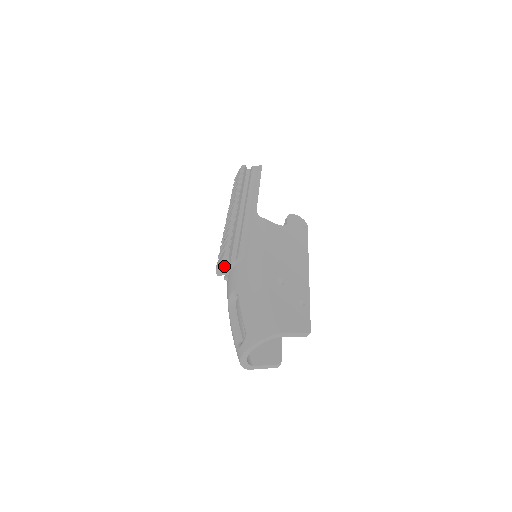
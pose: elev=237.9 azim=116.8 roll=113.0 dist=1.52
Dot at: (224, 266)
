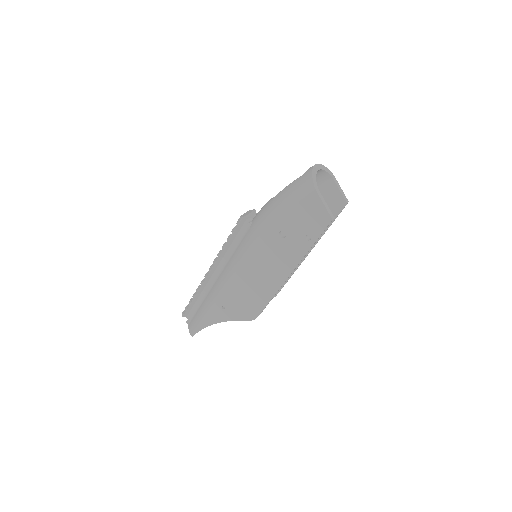
Dot at: (250, 212)
